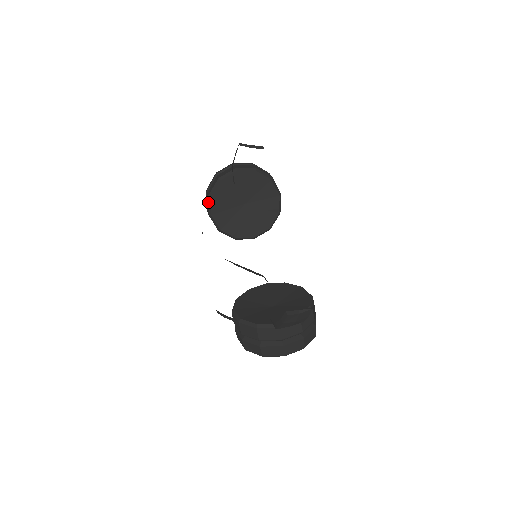
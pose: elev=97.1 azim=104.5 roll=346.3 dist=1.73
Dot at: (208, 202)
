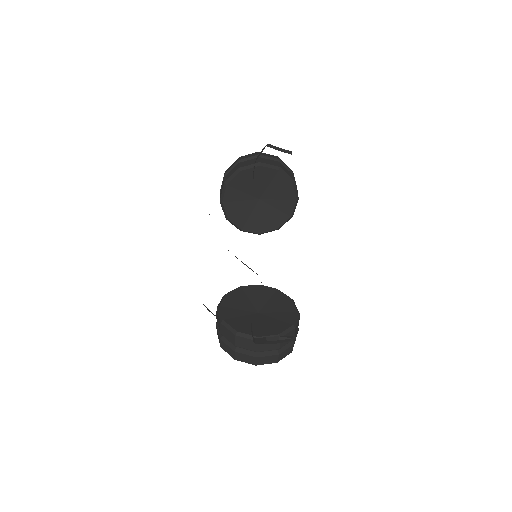
Dot at: (222, 189)
